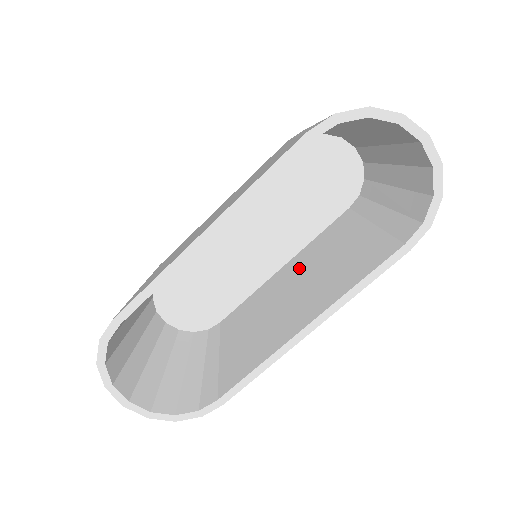
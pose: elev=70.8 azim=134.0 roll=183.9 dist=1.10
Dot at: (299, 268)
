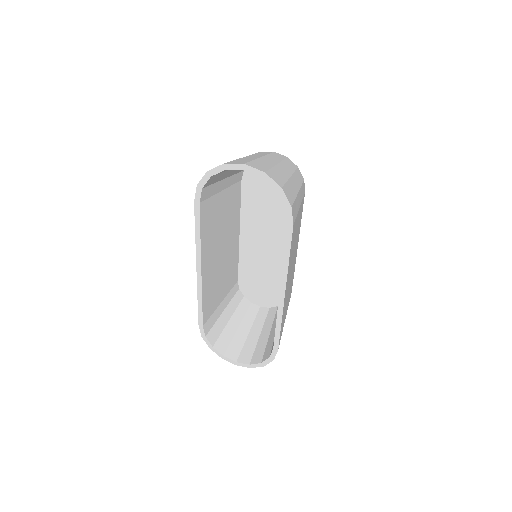
Dot at: occluded
